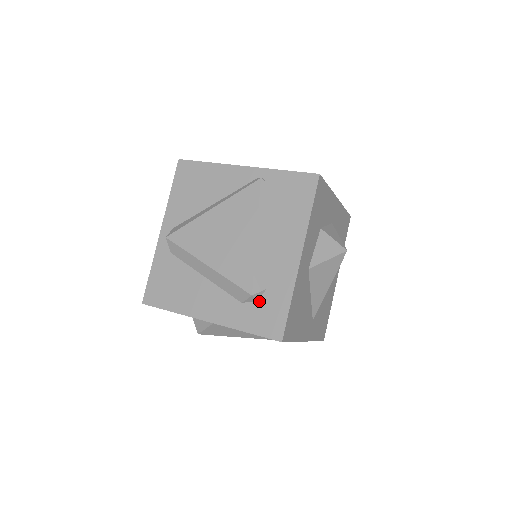
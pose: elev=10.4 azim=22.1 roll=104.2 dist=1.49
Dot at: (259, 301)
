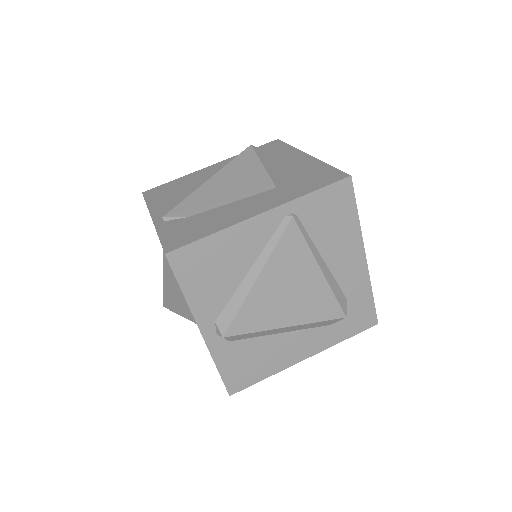
Dot at: occluded
